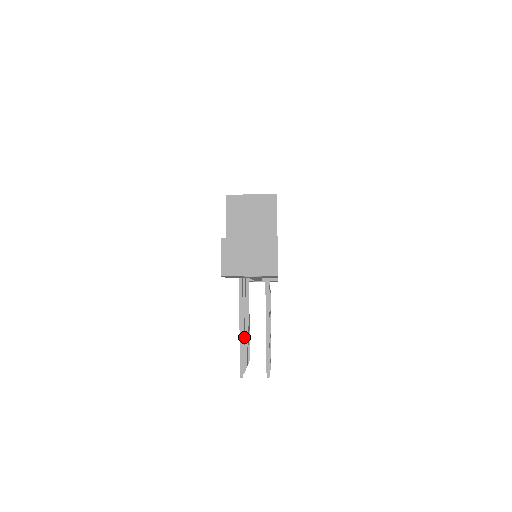
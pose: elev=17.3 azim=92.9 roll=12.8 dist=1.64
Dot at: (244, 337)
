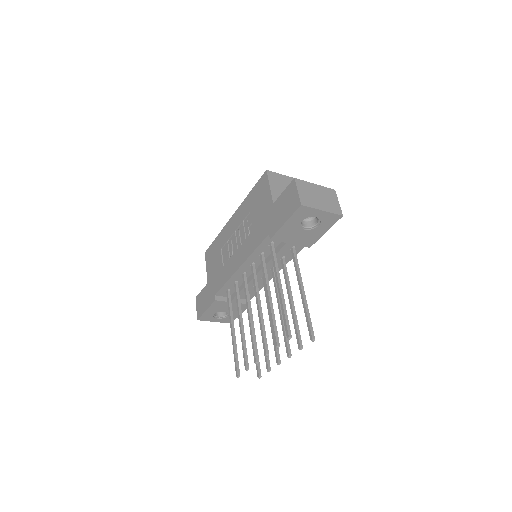
Dot at: (273, 311)
